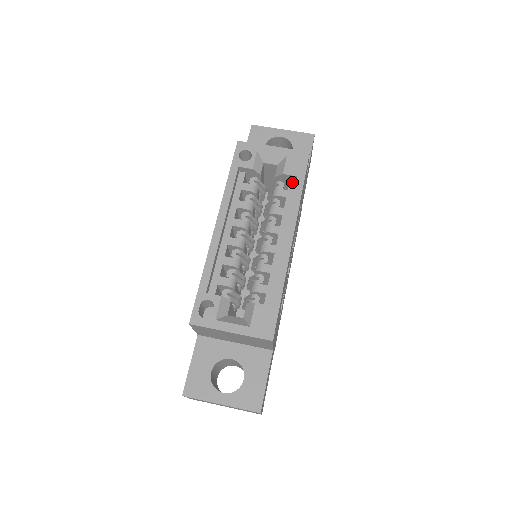
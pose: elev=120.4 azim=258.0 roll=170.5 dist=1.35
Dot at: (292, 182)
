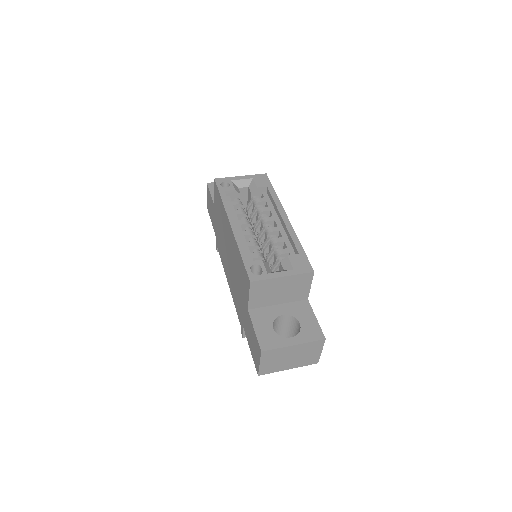
Dot at: (264, 193)
